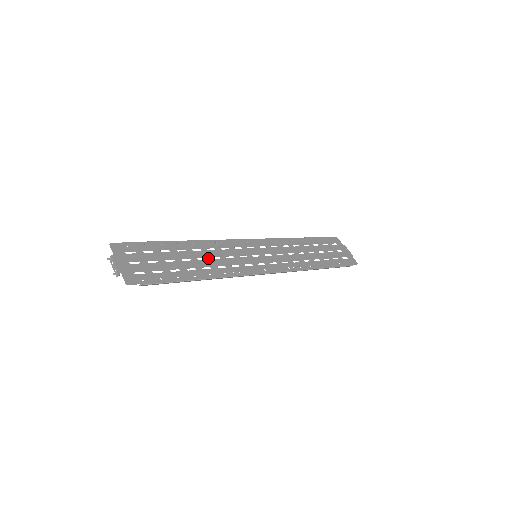
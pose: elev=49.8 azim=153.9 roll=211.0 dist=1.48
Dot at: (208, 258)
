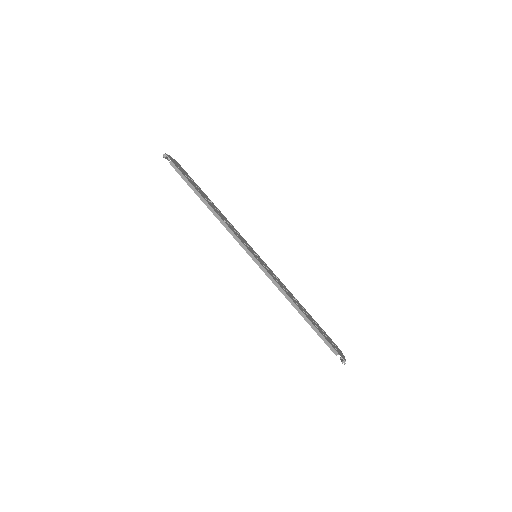
Dot at: (222, 216)
